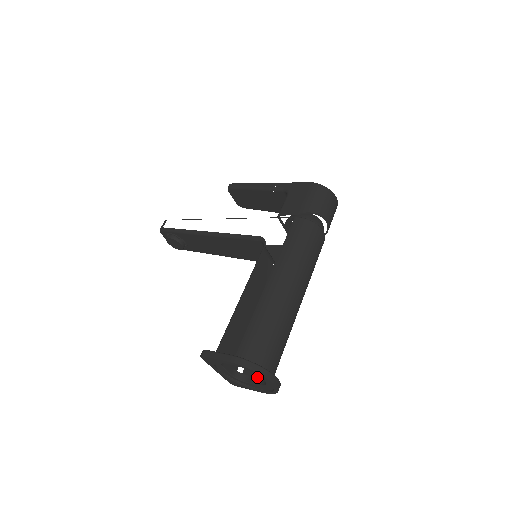
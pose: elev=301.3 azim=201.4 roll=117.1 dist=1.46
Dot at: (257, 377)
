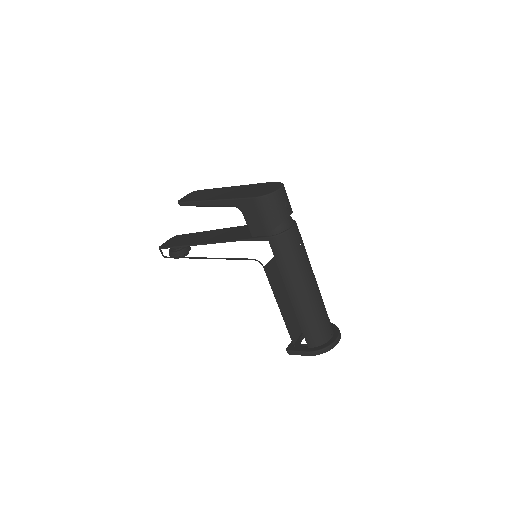
Dot at: occluded
